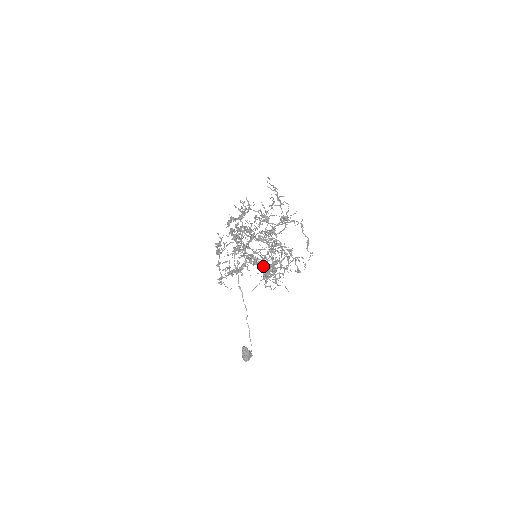
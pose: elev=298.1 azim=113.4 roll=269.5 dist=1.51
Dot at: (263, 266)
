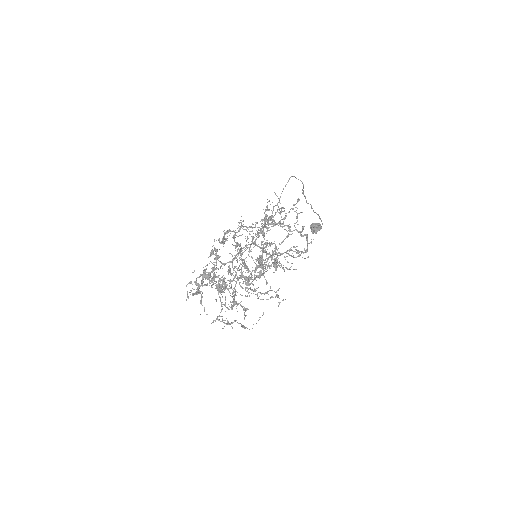
Dot at: (232, 297)
